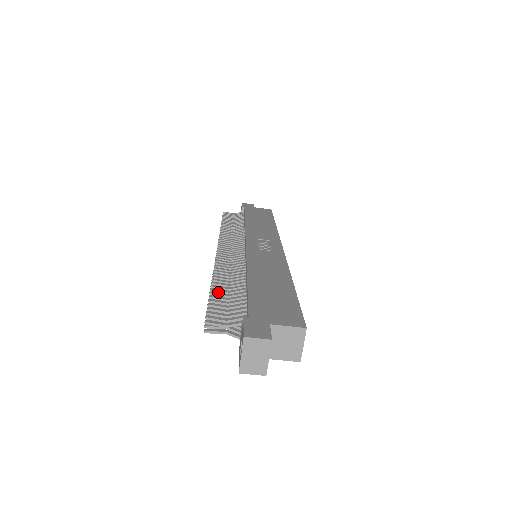
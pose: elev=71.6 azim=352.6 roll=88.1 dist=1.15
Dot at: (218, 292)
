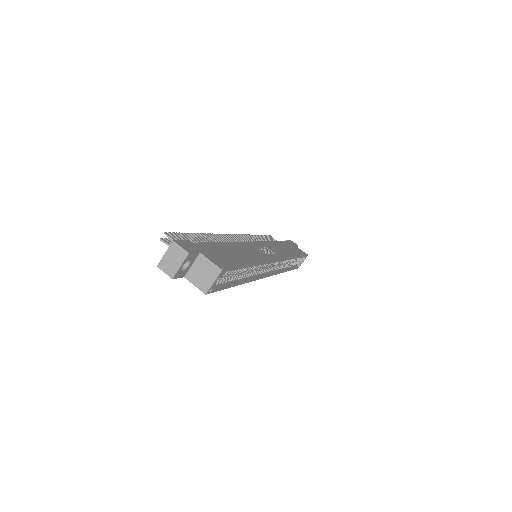
Dot at: (197, 237)
